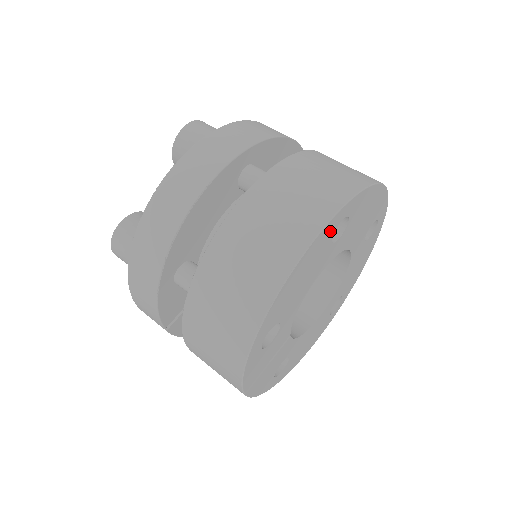
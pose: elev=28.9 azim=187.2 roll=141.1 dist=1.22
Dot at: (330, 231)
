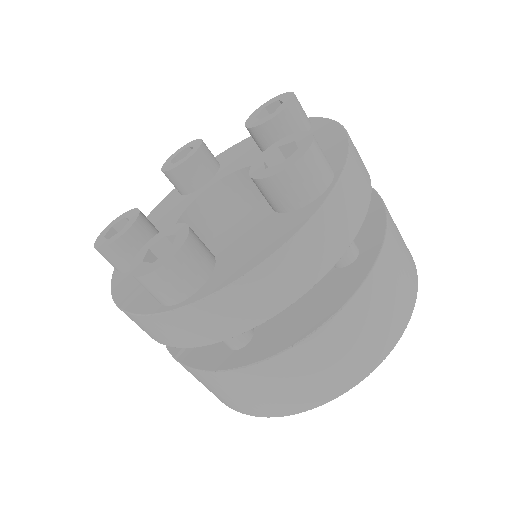
Dot at: occluded
